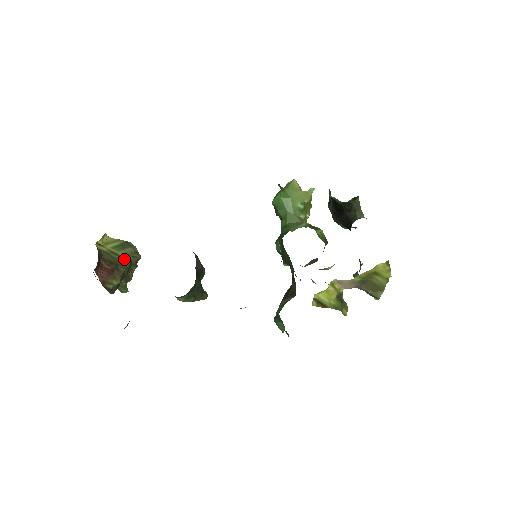
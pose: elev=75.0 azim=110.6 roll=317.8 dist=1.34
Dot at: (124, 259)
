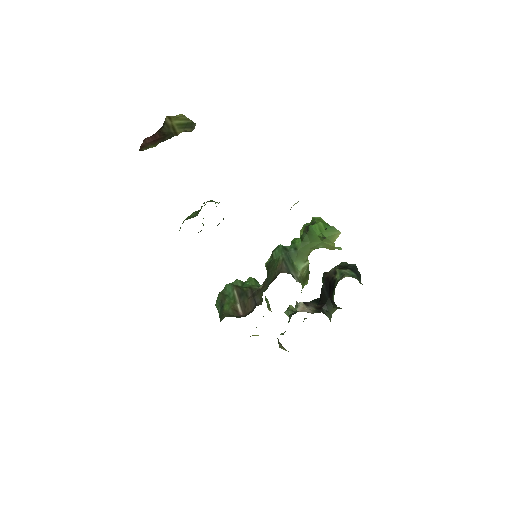
Dot at: (177, 135)
